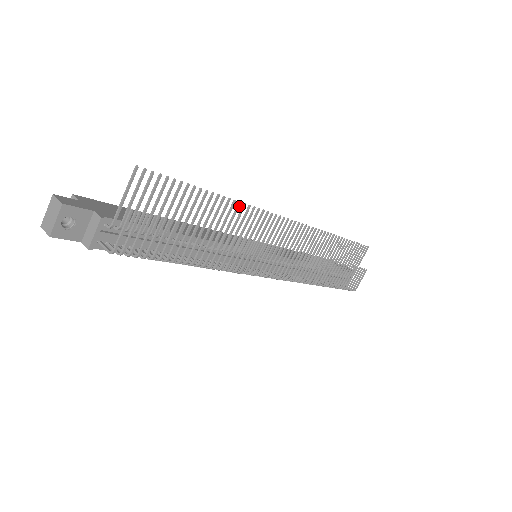
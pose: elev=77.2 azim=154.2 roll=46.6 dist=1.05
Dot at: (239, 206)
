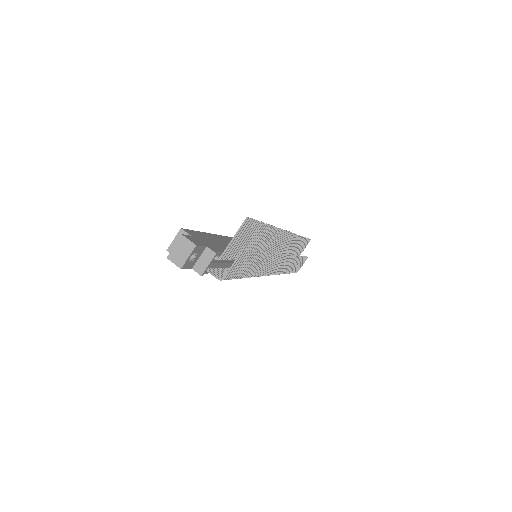
Dot at: (274, 230)
